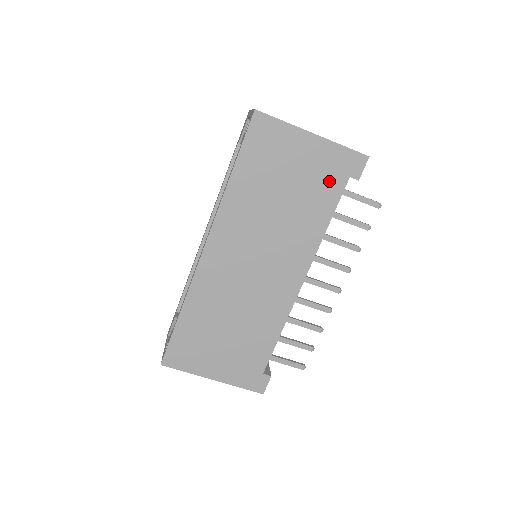
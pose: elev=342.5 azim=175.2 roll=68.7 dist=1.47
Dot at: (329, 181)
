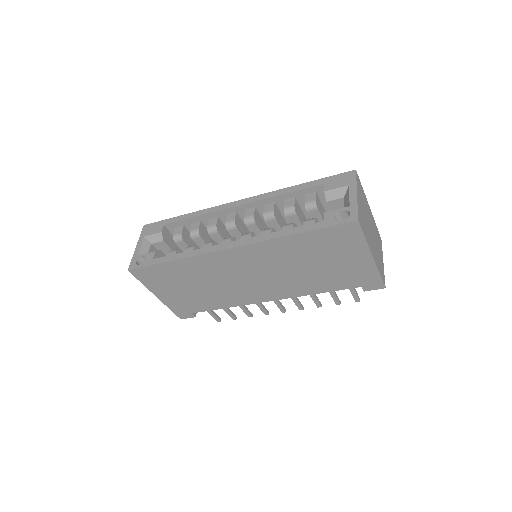
Dot at: (348, 280)
